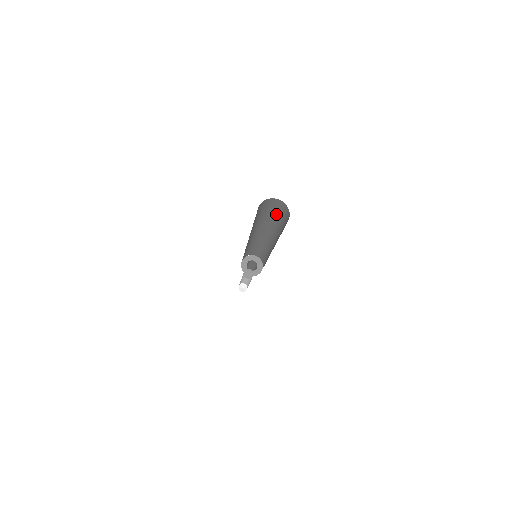
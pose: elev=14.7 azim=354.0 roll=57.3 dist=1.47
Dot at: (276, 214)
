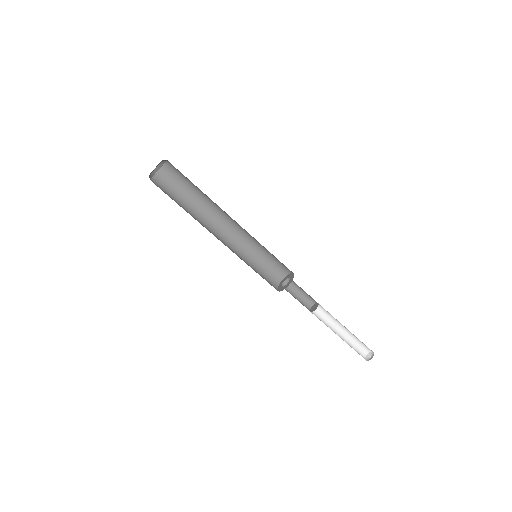
Dot at: (191, 182)
